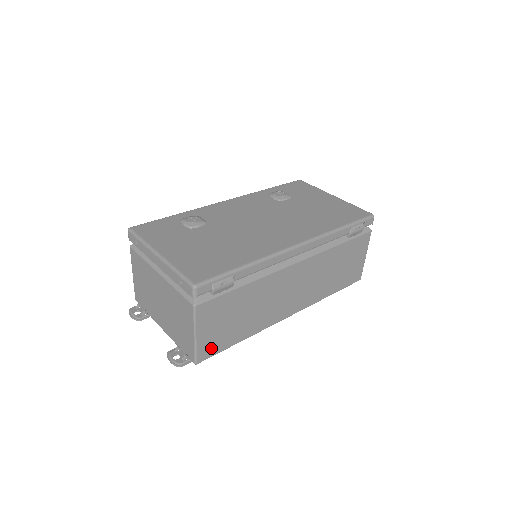
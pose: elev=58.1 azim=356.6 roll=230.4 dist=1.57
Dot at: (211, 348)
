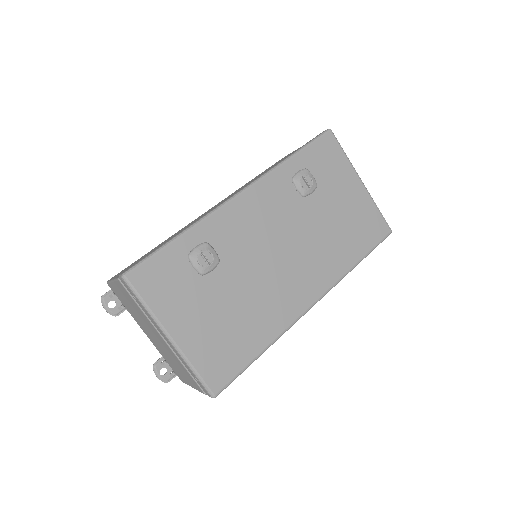
Dot at: occluded
